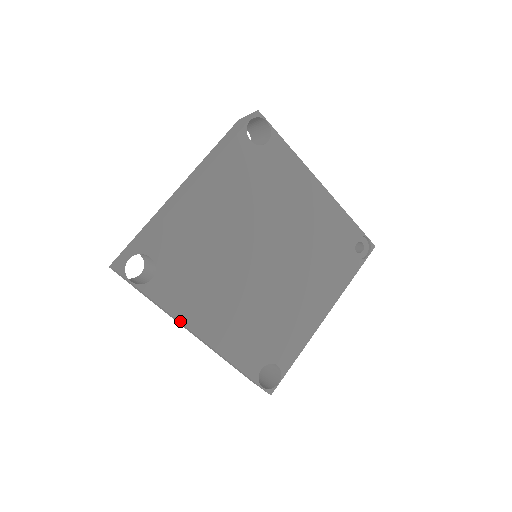
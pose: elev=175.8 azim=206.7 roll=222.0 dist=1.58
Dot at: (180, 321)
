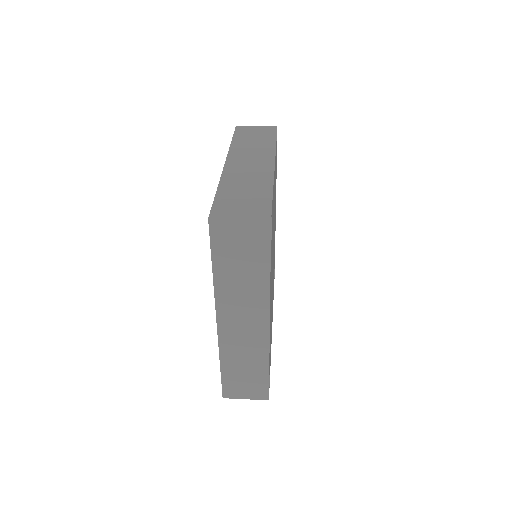
Dot at: occluded
